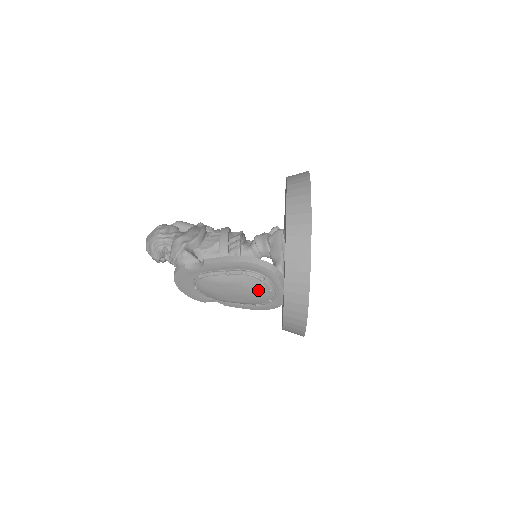
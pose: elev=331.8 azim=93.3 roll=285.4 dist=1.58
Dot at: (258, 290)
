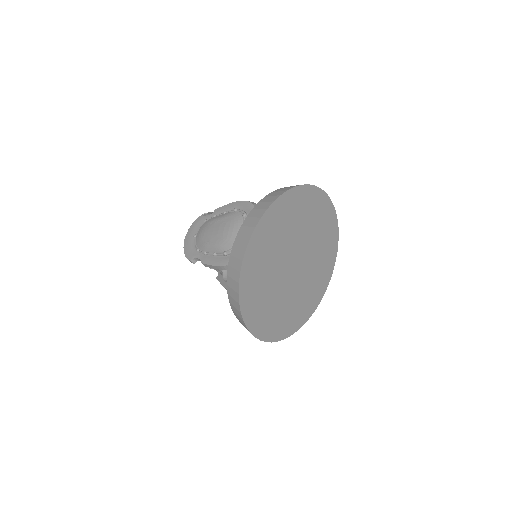
Dot at: (235, 226)
